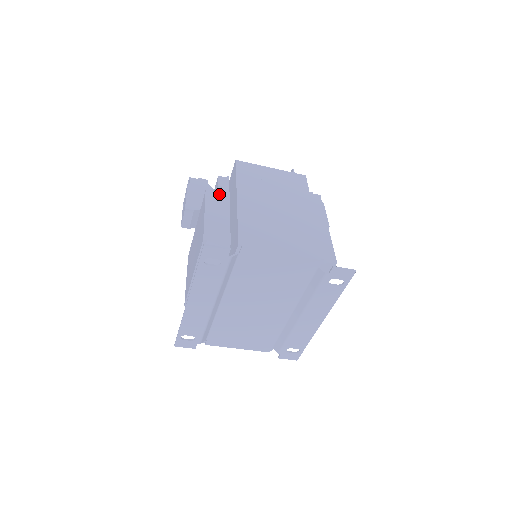
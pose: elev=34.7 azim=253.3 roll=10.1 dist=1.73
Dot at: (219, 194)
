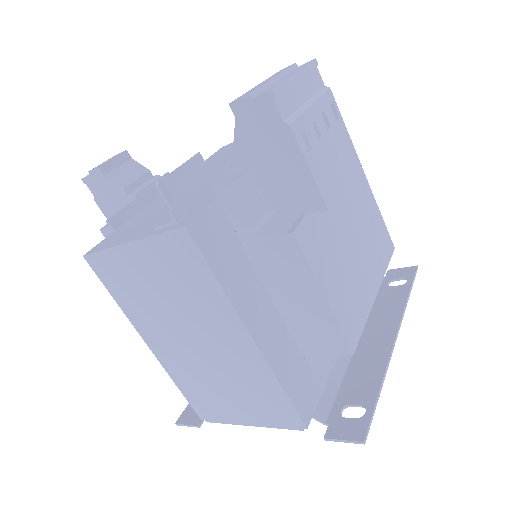
Dot at: occluded
